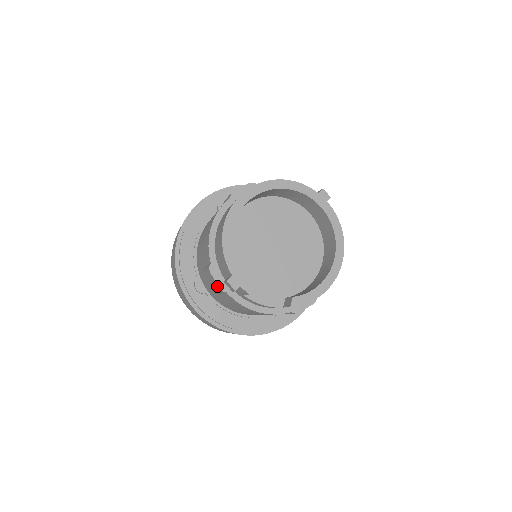
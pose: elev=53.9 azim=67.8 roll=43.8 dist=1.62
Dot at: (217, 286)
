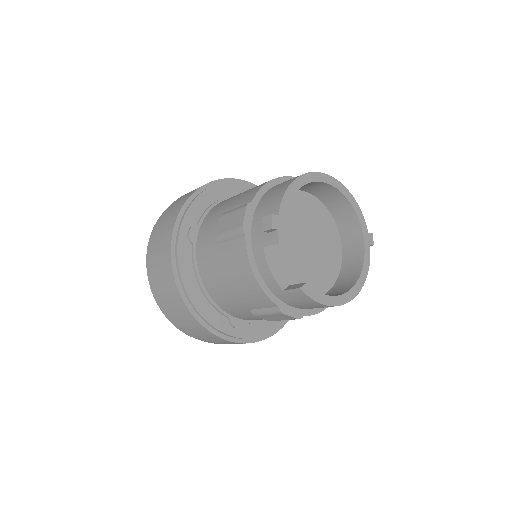
Dot at: (242, 224)
